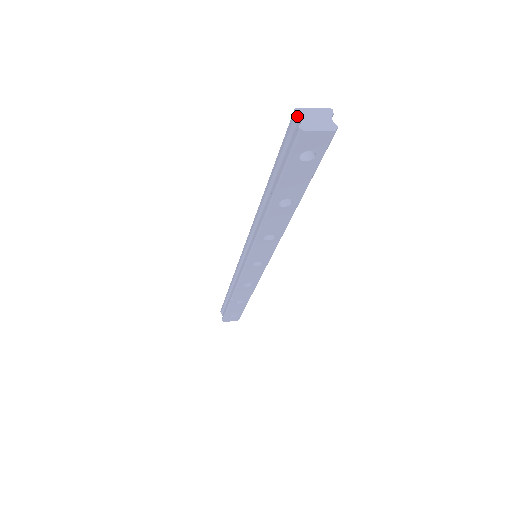
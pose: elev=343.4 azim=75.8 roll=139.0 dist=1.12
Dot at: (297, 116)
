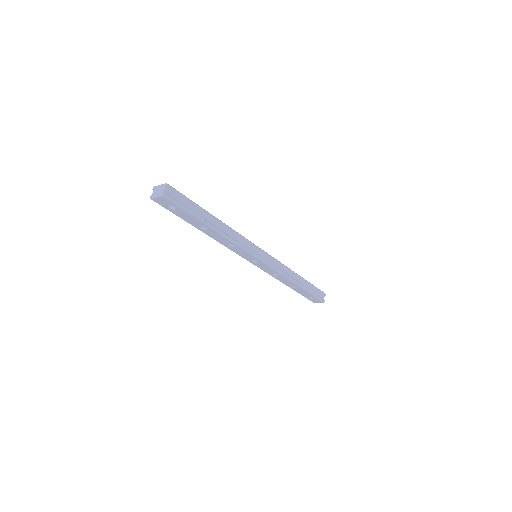
Dot at: (153, 191)
